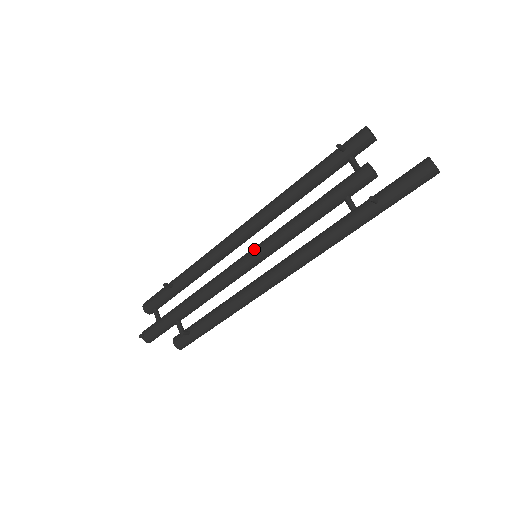
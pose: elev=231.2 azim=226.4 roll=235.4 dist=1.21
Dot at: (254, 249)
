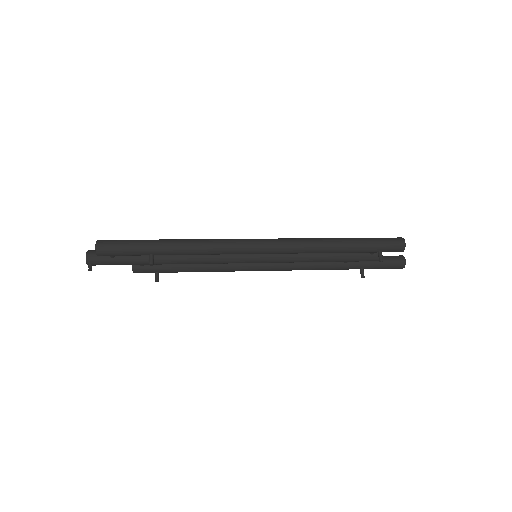
Dot at: (261, 261)
